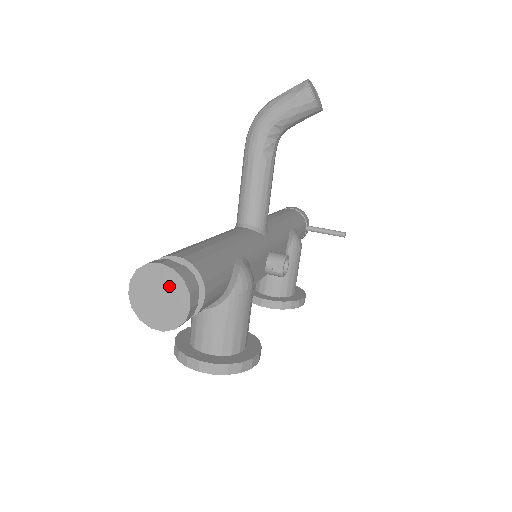
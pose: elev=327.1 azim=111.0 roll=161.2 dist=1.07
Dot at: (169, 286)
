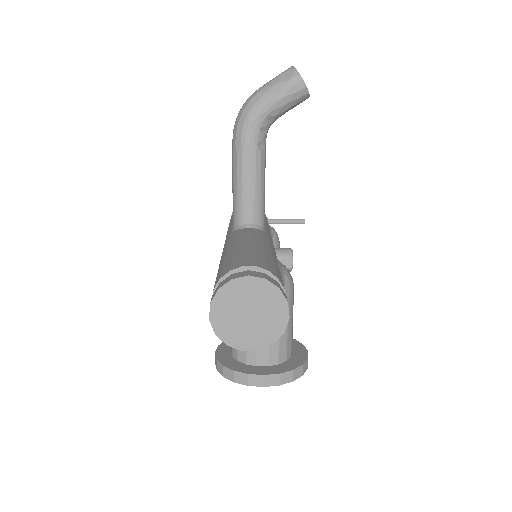
Dot at: (262, 299)
